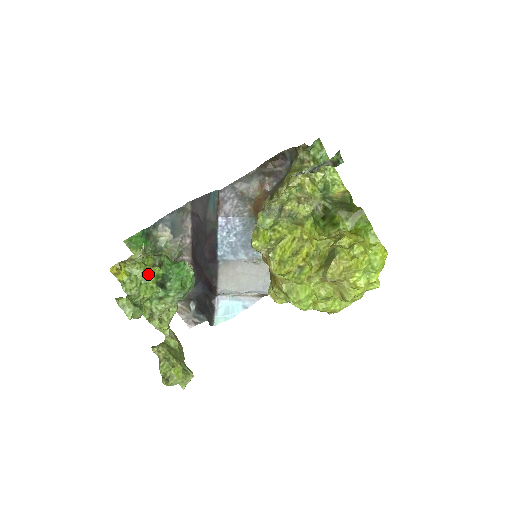
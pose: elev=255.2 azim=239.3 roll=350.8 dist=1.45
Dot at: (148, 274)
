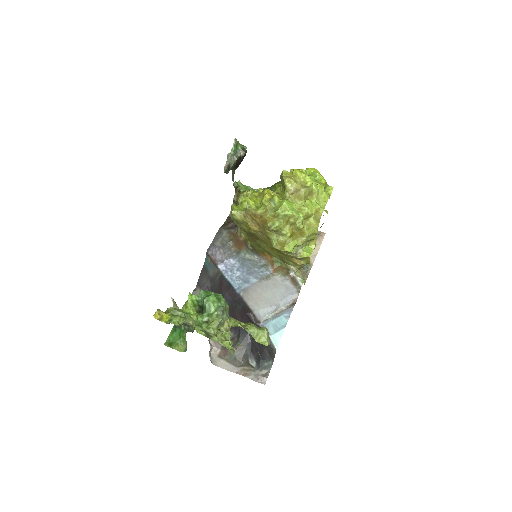
Dot at: (186, 308)
